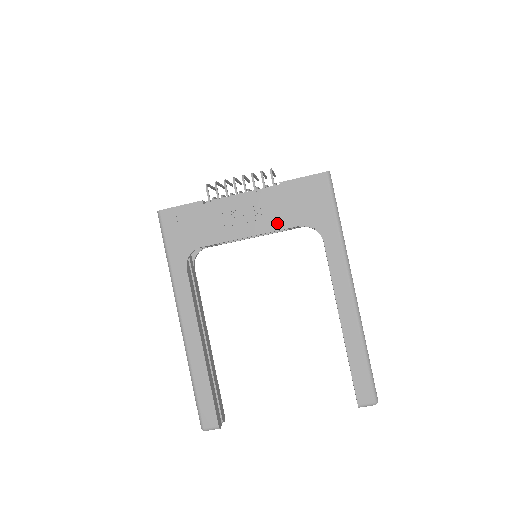
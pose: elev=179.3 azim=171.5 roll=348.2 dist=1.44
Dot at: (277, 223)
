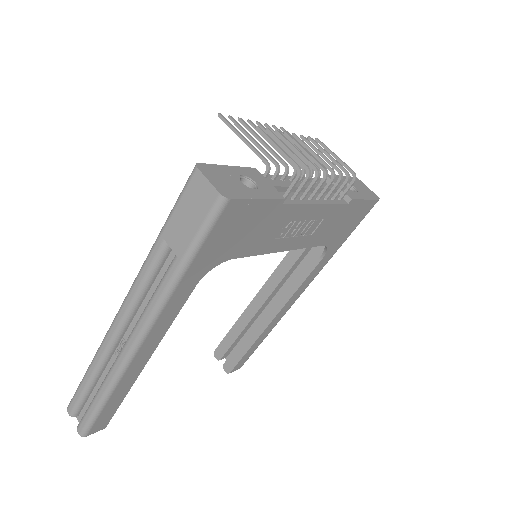
Dot at: (313, 240)
